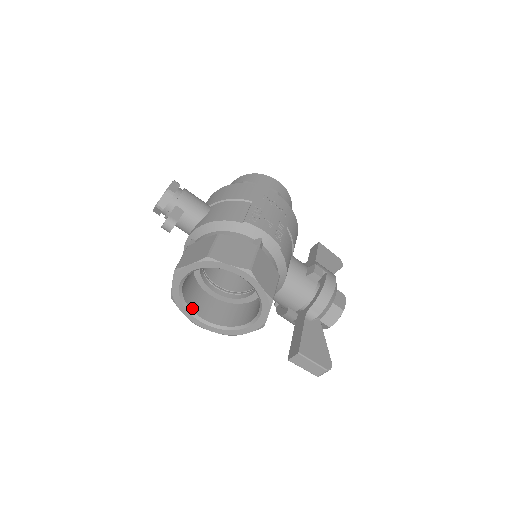
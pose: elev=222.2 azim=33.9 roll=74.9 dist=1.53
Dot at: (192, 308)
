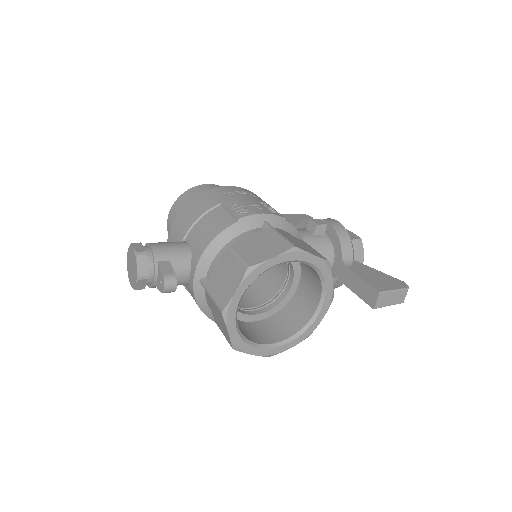
Dot at: (257, 342)
